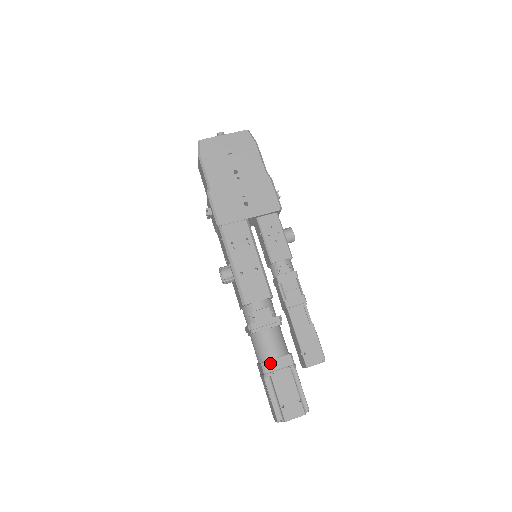
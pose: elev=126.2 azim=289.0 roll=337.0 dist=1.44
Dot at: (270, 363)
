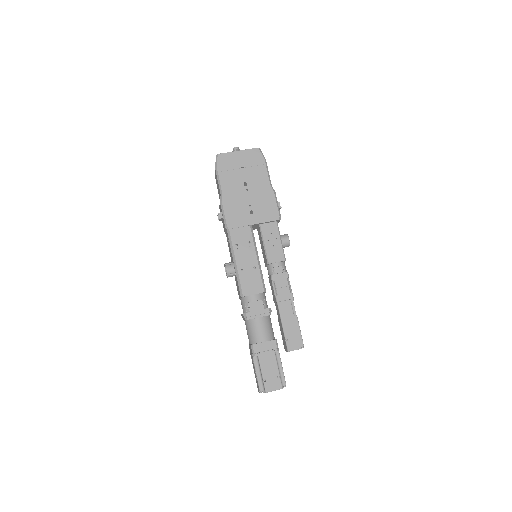
Dot at: (258, 345)
